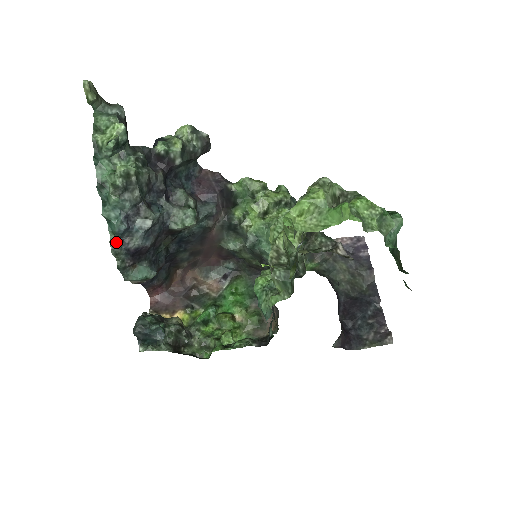
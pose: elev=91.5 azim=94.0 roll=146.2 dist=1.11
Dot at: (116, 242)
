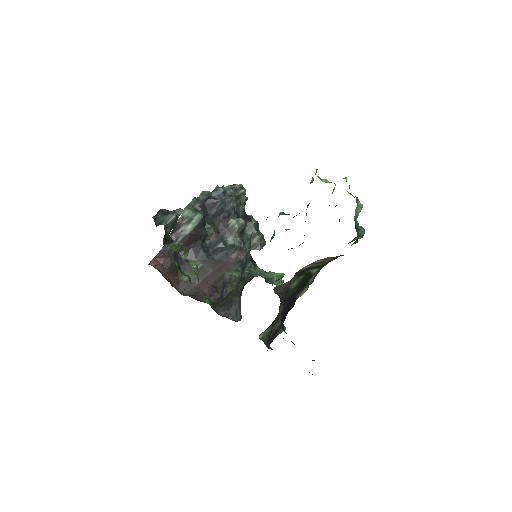
Dot at: (209, 192)
